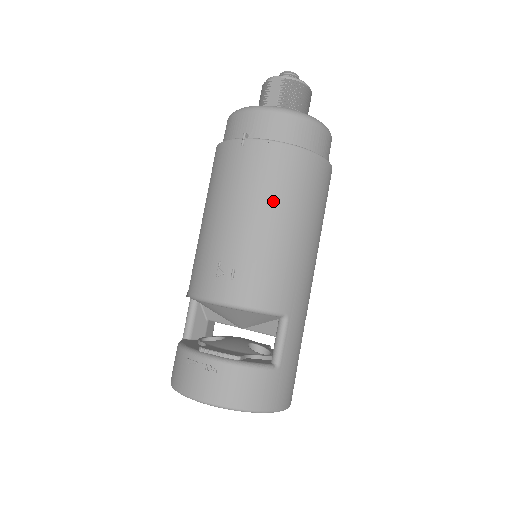
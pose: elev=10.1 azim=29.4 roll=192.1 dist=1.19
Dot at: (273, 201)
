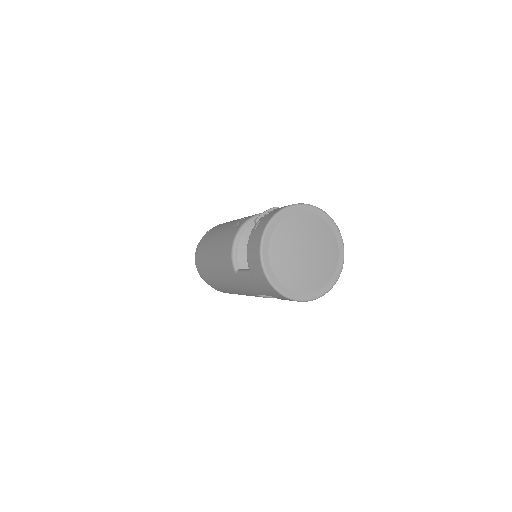
Dot at: occluded
